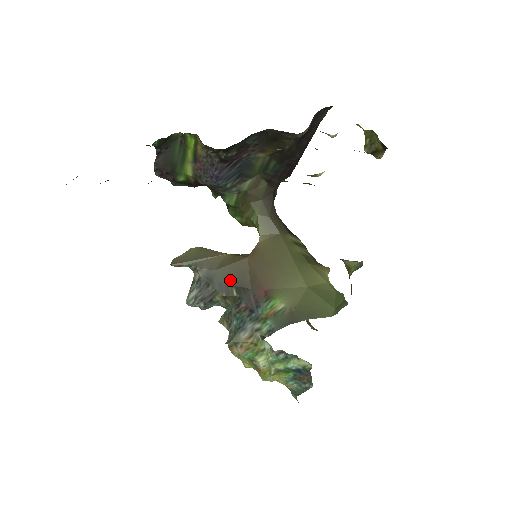
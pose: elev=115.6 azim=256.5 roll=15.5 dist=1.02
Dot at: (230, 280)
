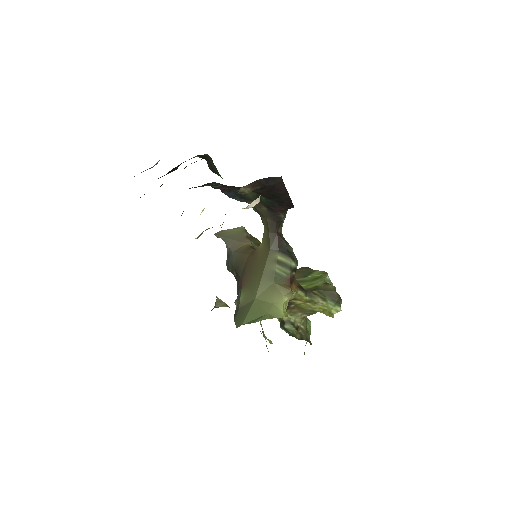
Dot at: (235, 264)
